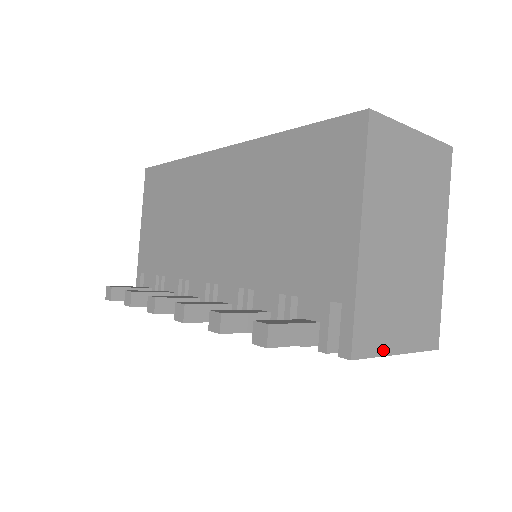
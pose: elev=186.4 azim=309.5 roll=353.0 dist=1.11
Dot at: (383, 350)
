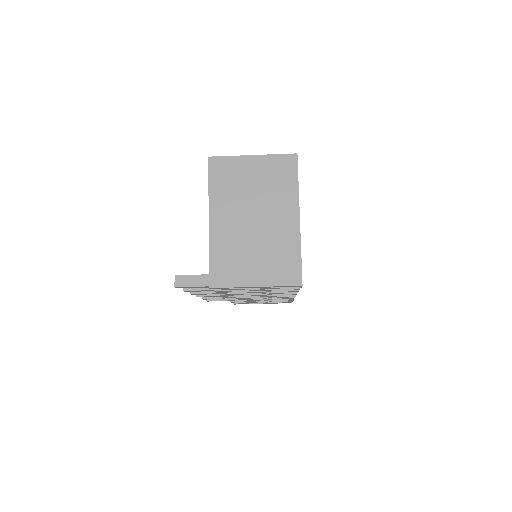
Dot at: (238, 284)
